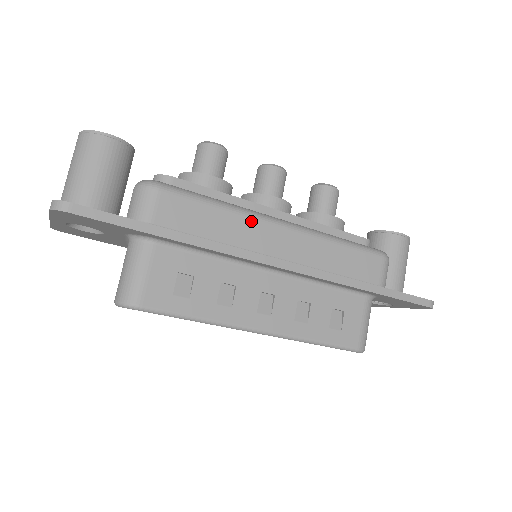
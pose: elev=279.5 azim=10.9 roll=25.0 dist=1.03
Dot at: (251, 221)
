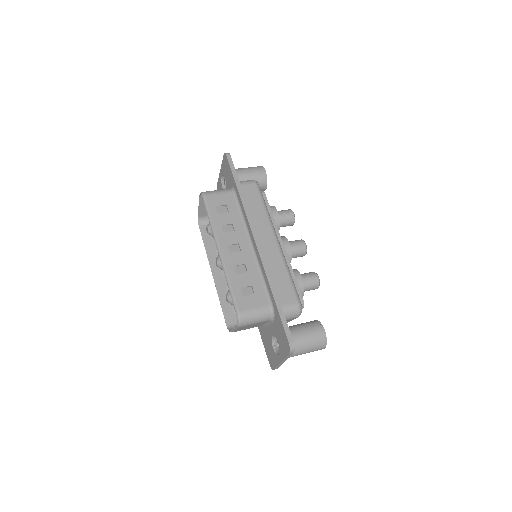
Dot at: (268, 223)
